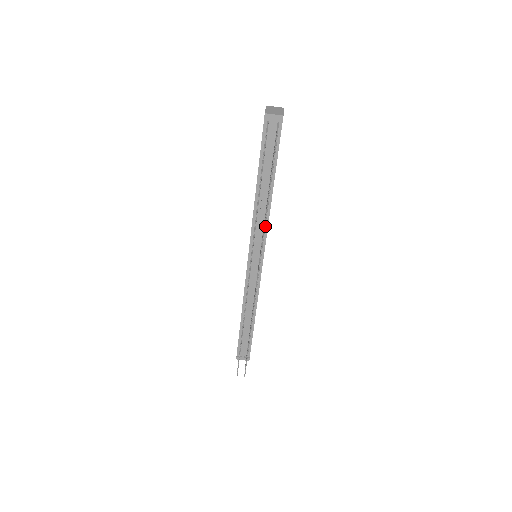
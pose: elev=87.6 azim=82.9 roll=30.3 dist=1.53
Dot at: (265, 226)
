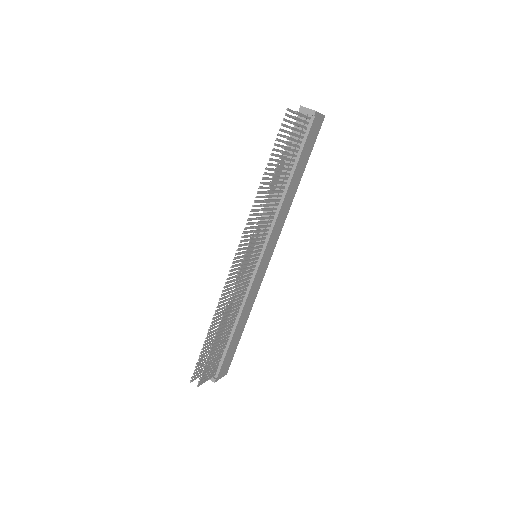
Dot at: (263, 205)
